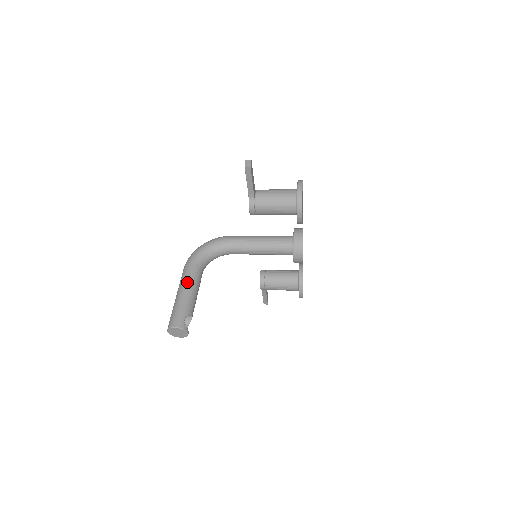
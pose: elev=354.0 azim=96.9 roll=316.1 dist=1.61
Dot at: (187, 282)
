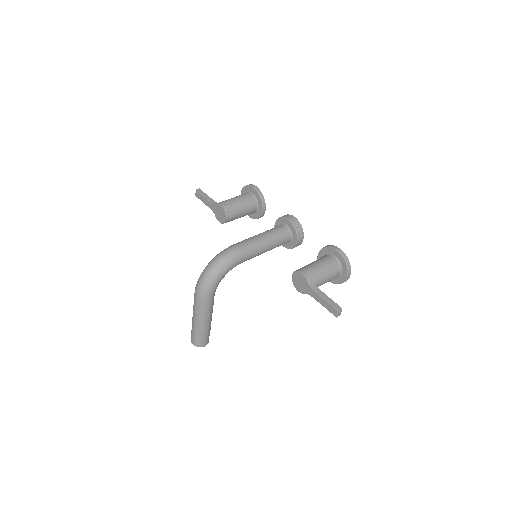
Dot at: (209, 314)
